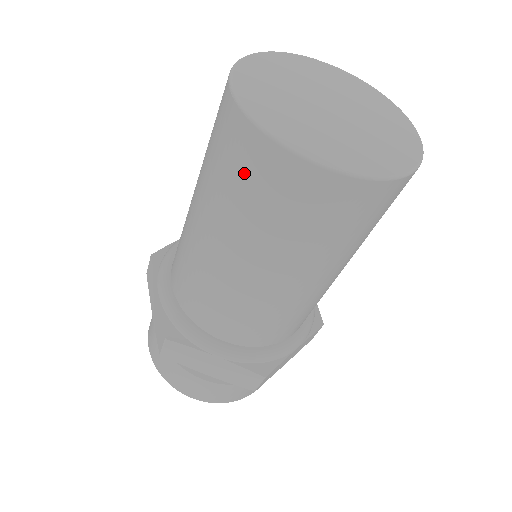
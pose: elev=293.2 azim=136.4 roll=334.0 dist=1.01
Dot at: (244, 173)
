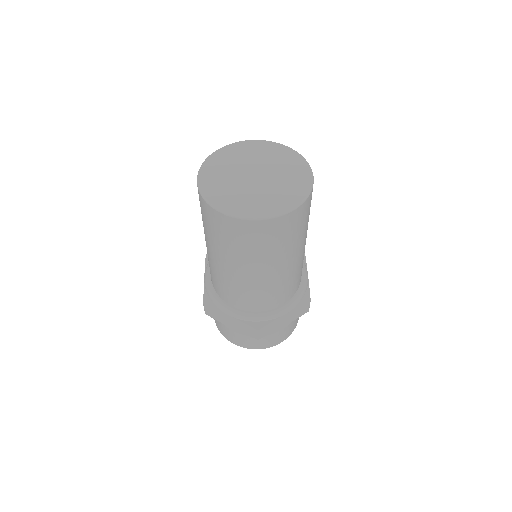
Dot at: (256, 239)
